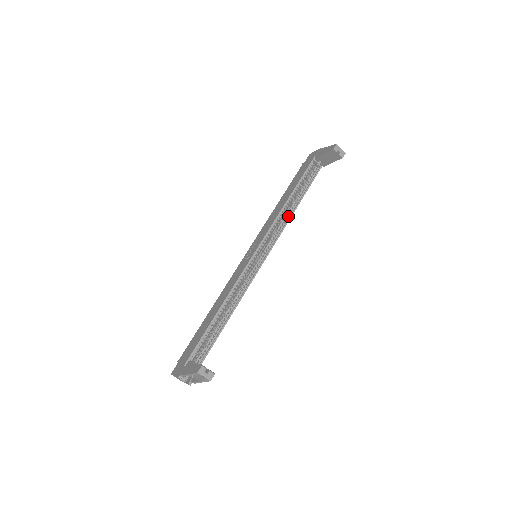
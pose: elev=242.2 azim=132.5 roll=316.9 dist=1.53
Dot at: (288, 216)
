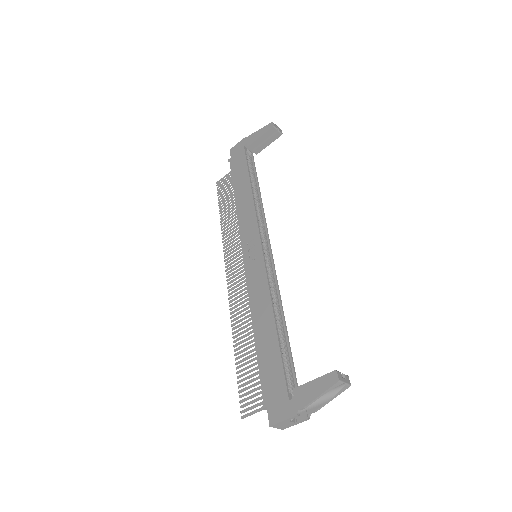
Dot at: (260, 206)
